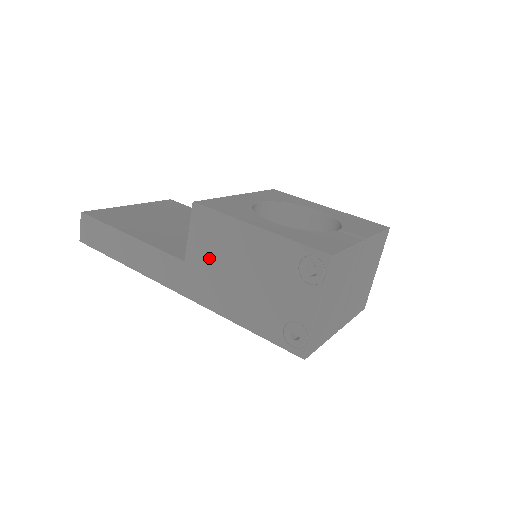
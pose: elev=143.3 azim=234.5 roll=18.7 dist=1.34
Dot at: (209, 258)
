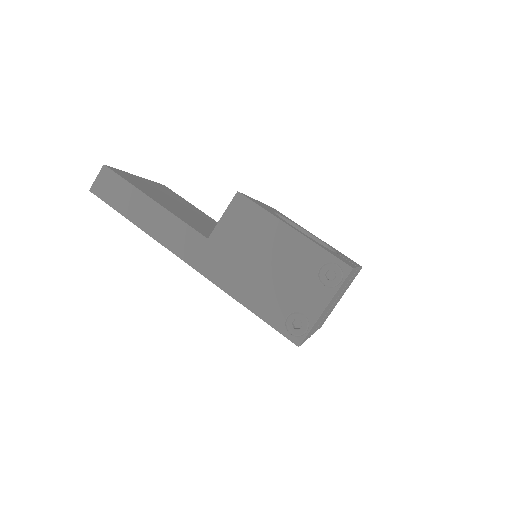
Dot at: (236, 242)
